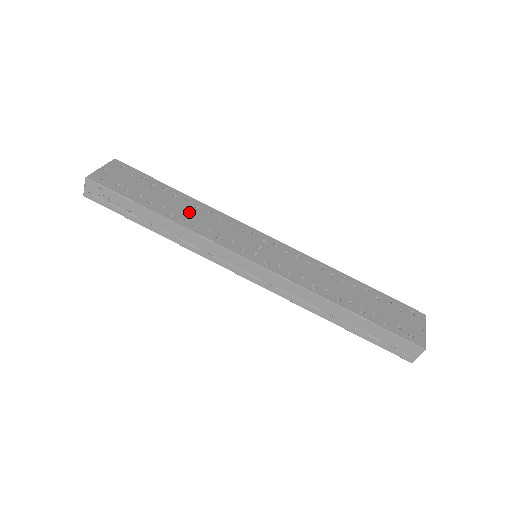
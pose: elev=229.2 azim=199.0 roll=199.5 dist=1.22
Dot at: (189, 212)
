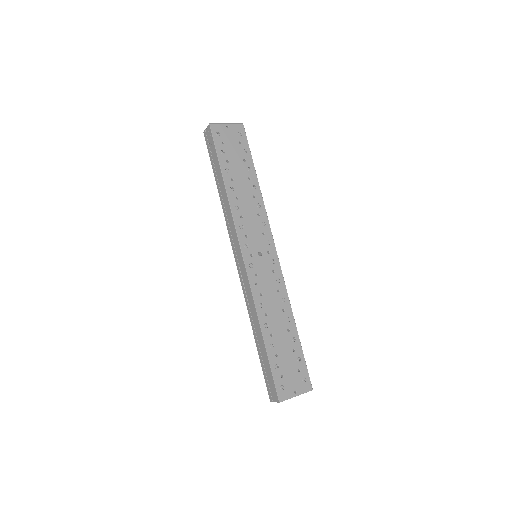
Dot at: (245, 195)
